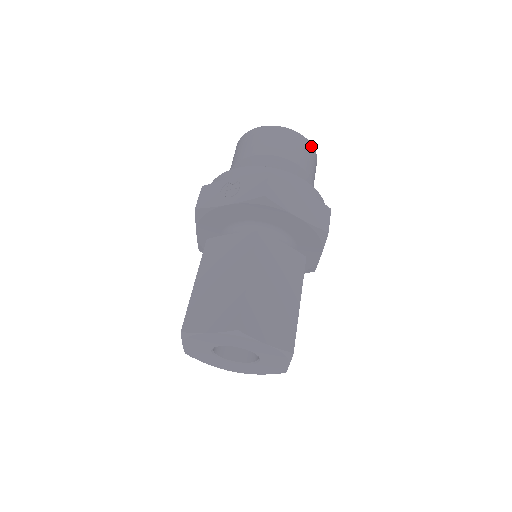
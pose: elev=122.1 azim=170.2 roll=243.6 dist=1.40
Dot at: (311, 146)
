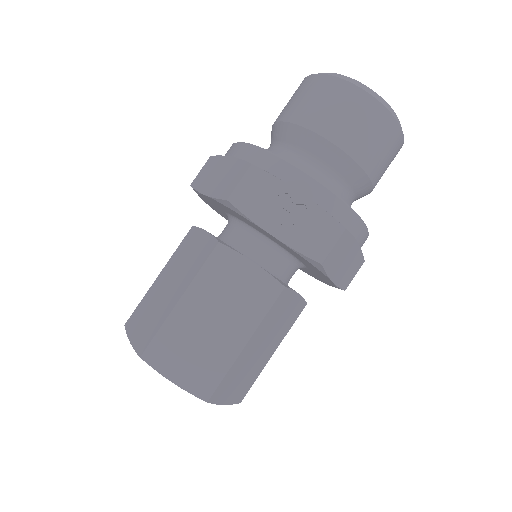
Dot at: occluded
